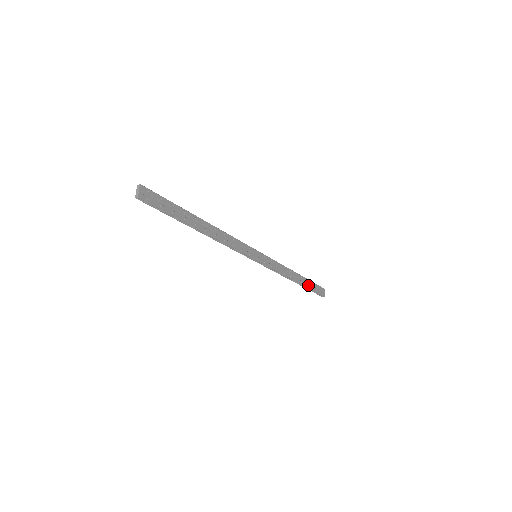
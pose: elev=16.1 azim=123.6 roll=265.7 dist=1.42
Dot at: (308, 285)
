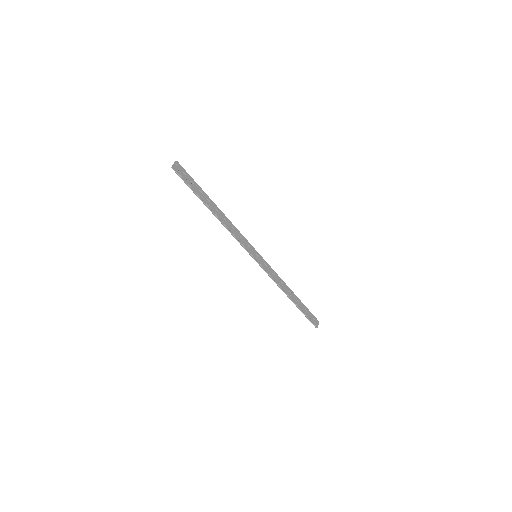
Dot at: (302, 307)
